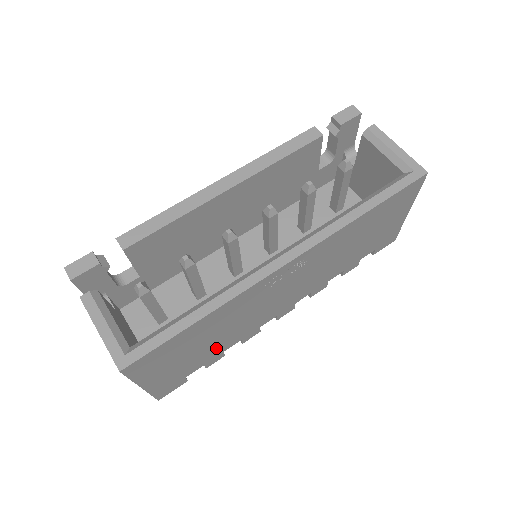
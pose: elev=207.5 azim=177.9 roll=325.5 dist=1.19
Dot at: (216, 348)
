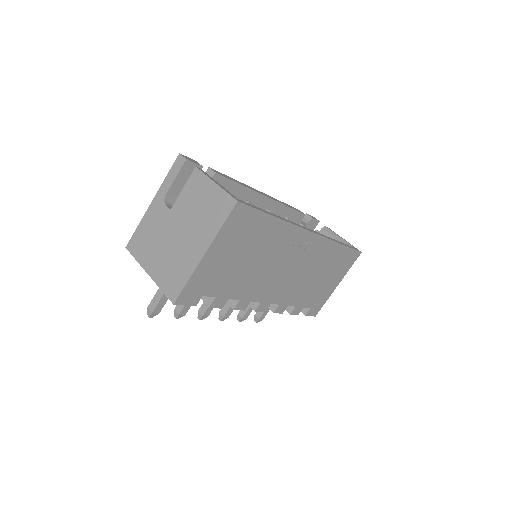
Dot at: (236, 282)
